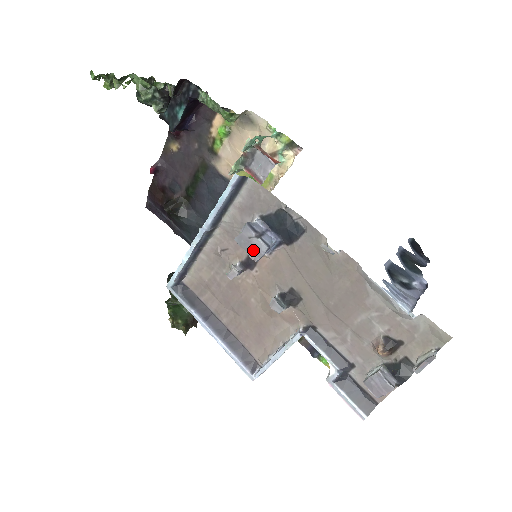
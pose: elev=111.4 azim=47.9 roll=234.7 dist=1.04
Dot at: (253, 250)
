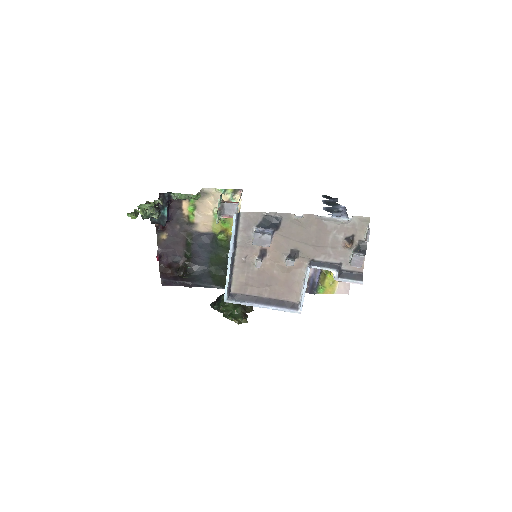
Dot at: (265, 242)
